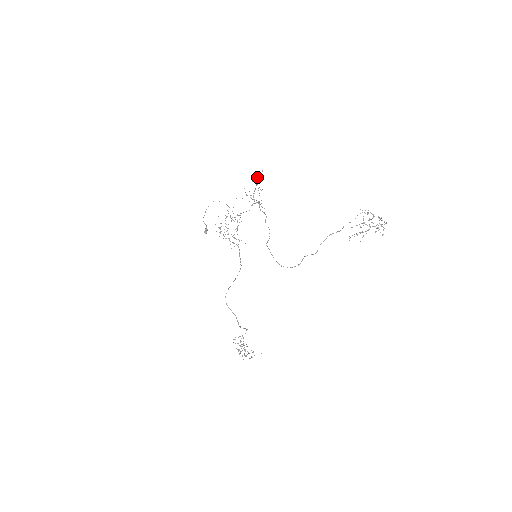
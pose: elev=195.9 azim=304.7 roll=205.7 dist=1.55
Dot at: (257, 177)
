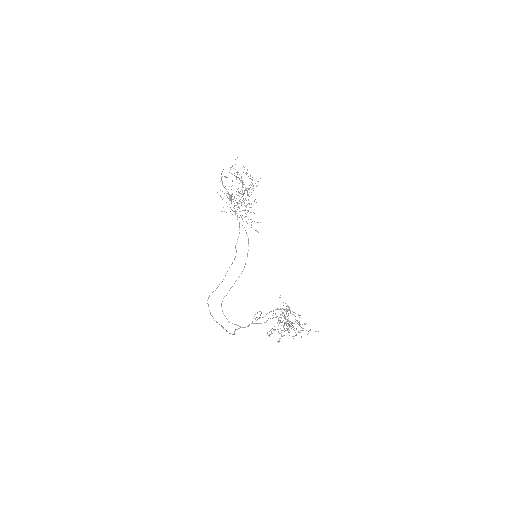
Dot at: occluded
